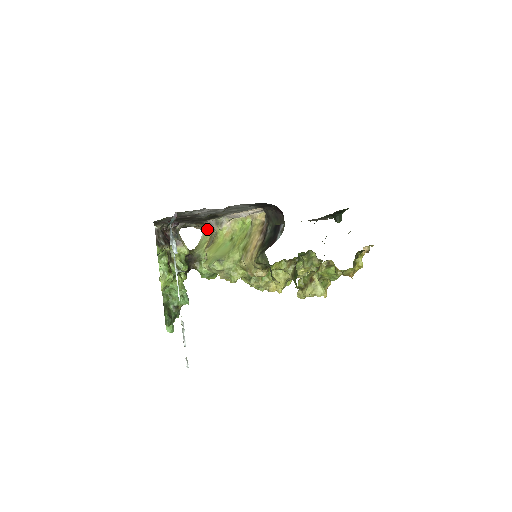
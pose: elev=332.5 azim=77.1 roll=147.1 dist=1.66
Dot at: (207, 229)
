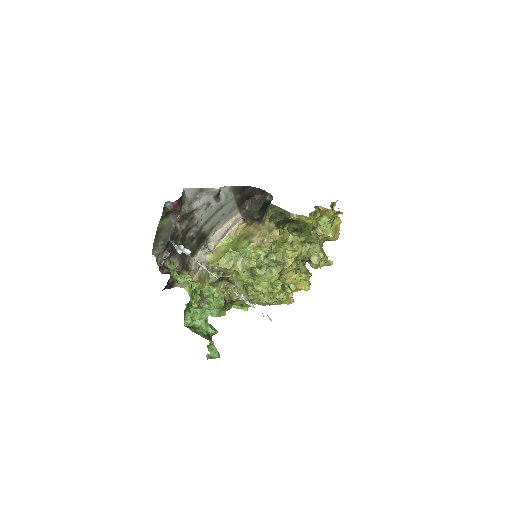
Dot at: occluded
